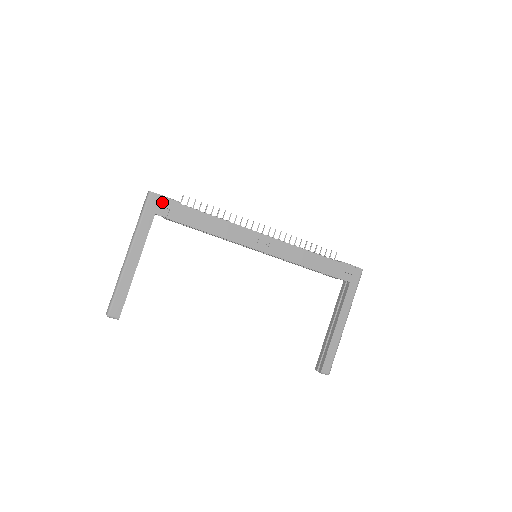
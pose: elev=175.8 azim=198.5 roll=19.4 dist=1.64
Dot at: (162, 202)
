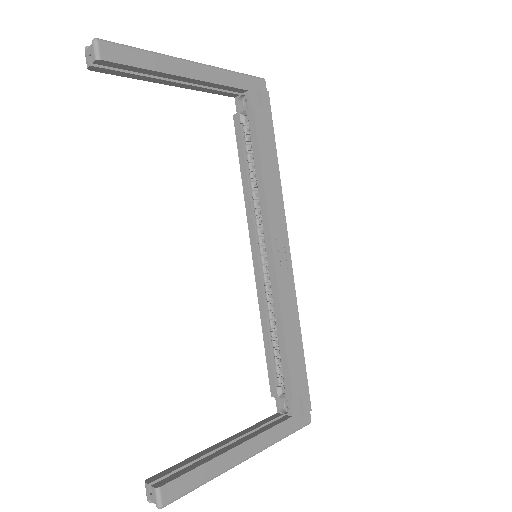
Dot at: (265, 95)
